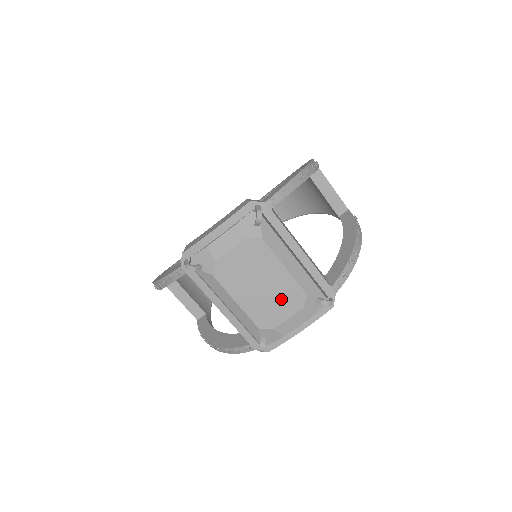
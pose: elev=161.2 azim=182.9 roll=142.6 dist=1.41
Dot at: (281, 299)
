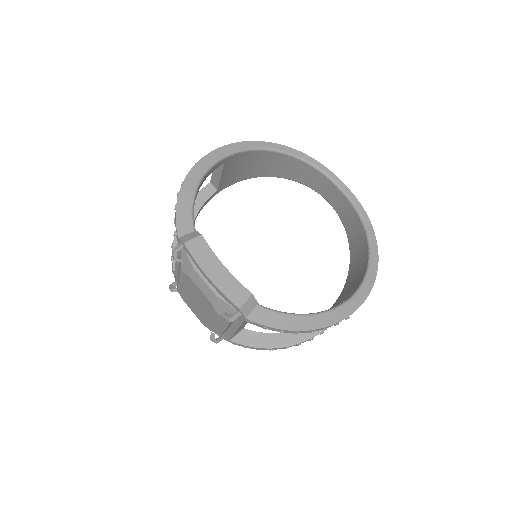
Dot at: (198, 312)
